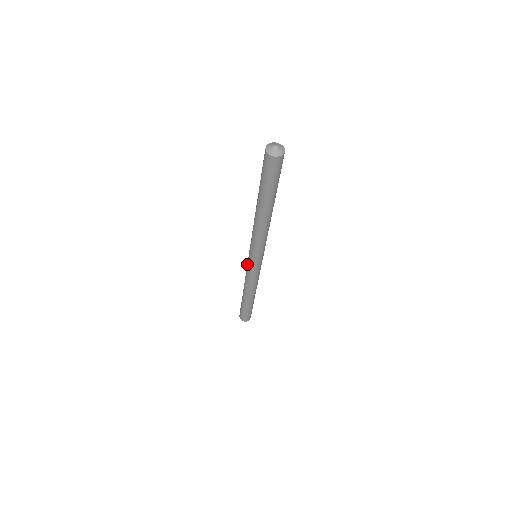
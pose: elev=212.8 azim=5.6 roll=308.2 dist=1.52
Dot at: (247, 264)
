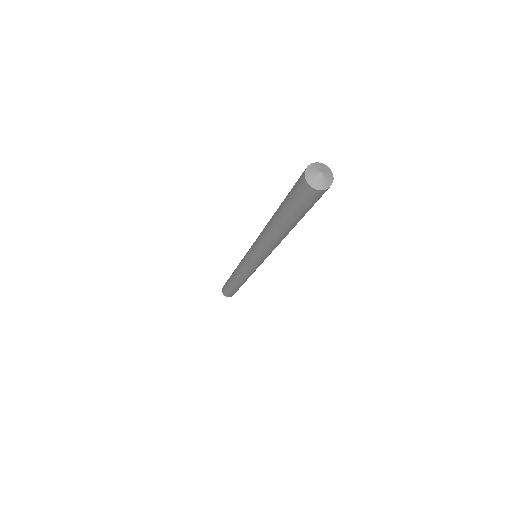
Dot at: (243, 260)
